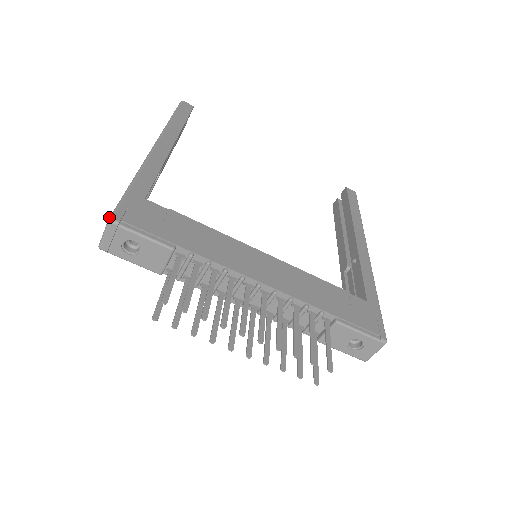
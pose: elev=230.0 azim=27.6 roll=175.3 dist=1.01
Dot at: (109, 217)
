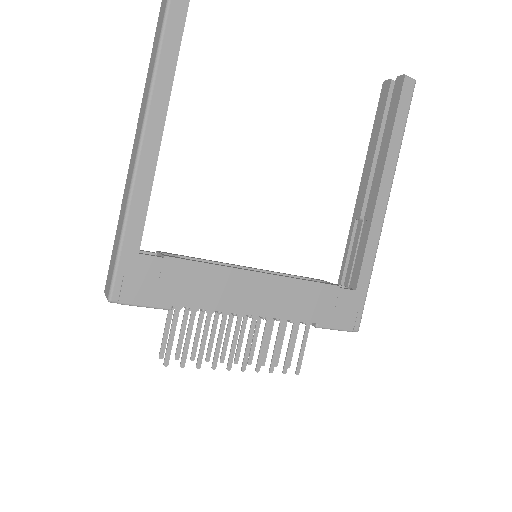
Dot at: (108, 296)
